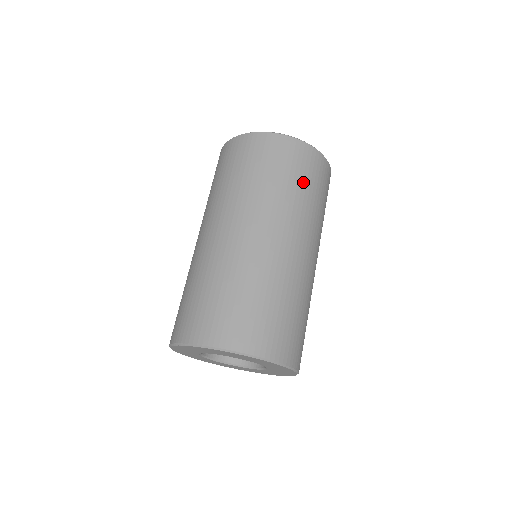
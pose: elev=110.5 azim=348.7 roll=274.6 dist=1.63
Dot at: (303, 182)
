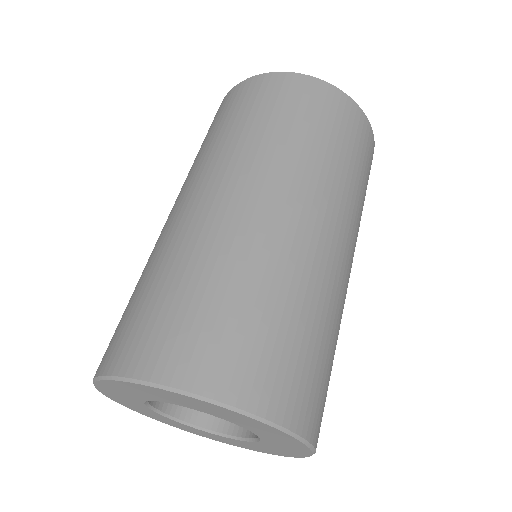
Dot at: (287, 118)
